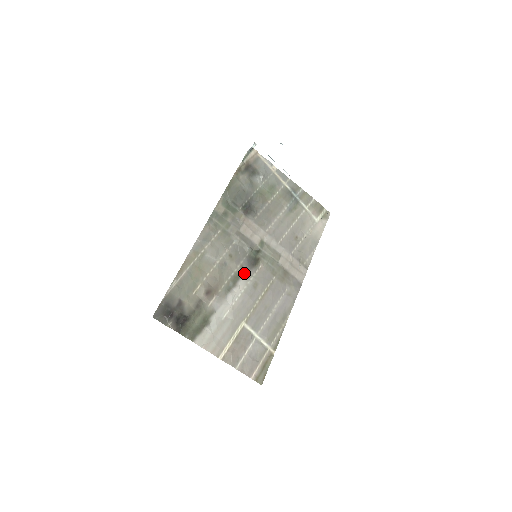
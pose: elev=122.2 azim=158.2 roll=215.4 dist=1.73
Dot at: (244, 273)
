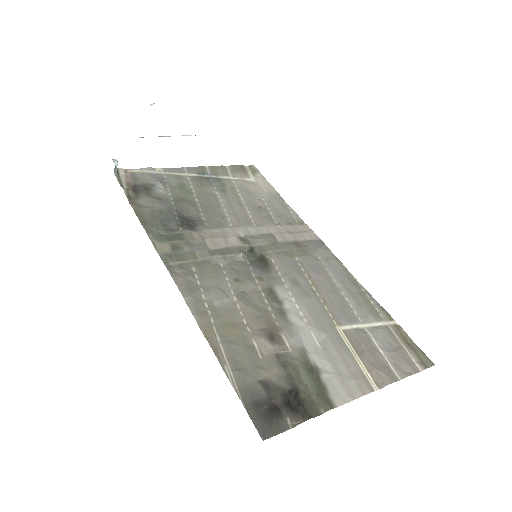
Dot at: (270, 282)
